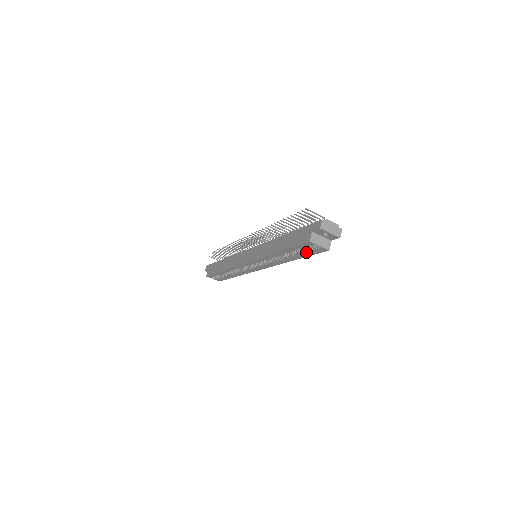
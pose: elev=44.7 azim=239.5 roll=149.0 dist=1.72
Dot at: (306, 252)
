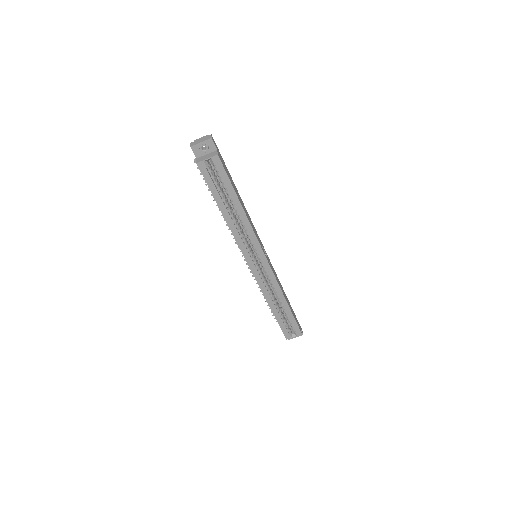
Dot at: (223, 182)
